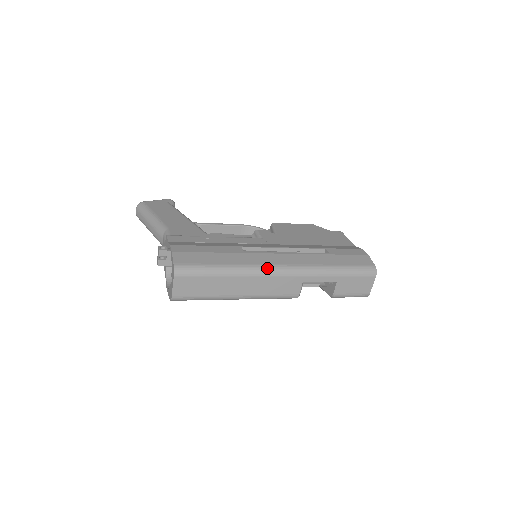
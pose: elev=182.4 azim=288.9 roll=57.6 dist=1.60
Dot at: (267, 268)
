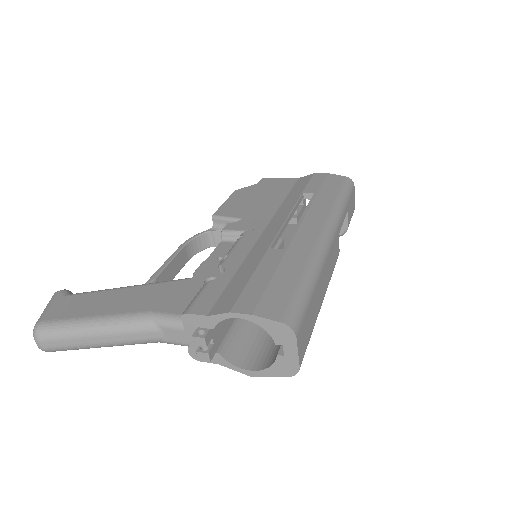
Dot at: (322, 244)
